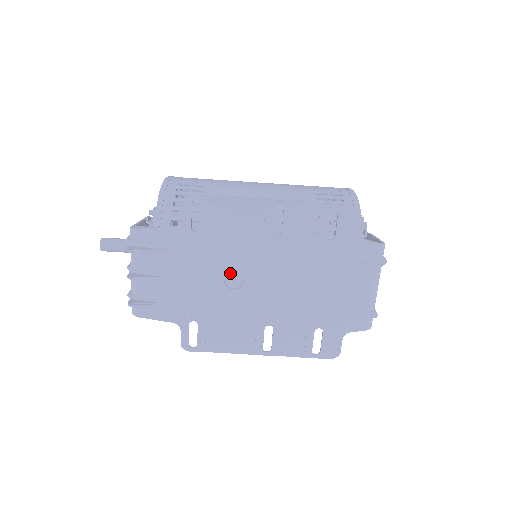
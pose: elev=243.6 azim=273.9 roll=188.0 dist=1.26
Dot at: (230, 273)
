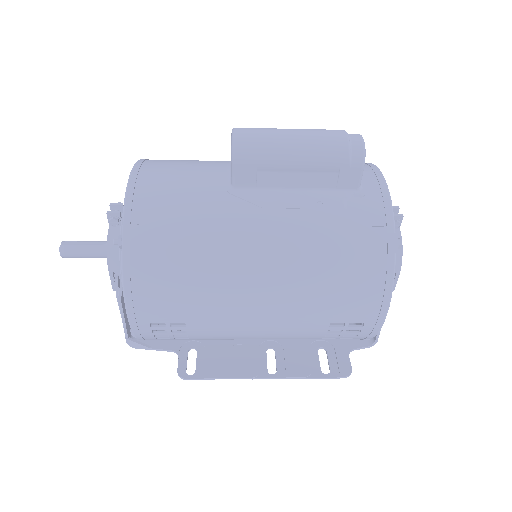
Dot at: occluded
